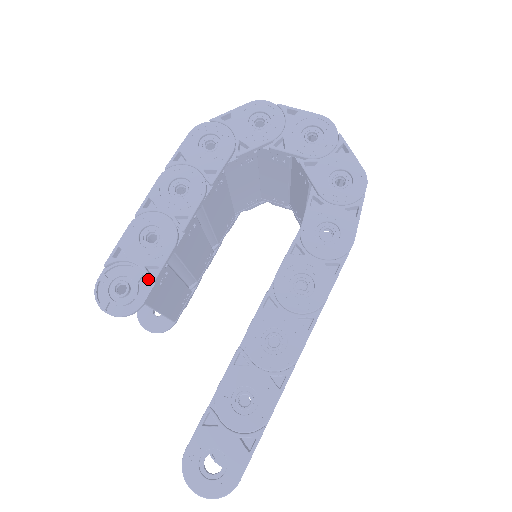
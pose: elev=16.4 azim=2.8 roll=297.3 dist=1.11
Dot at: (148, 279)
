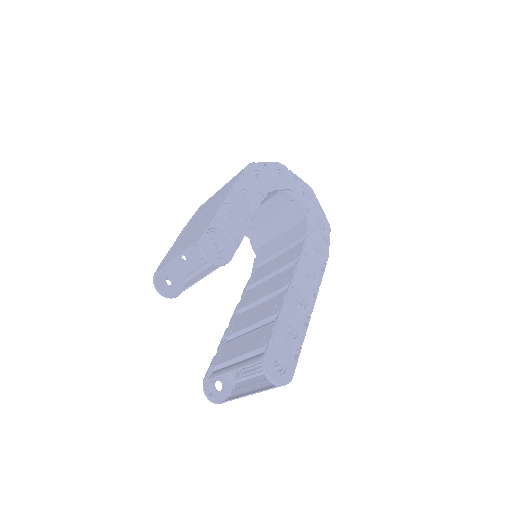
Dot at: (232, 246)
